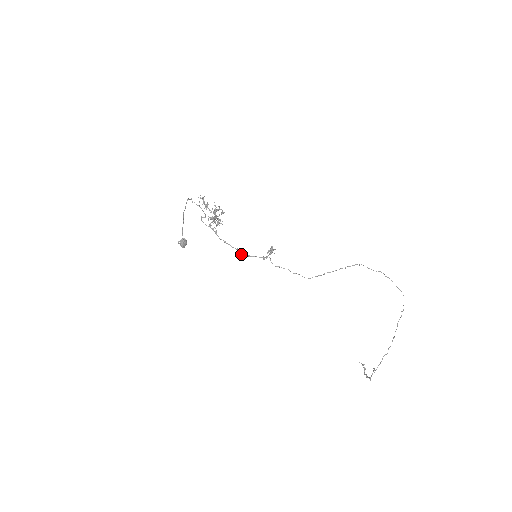
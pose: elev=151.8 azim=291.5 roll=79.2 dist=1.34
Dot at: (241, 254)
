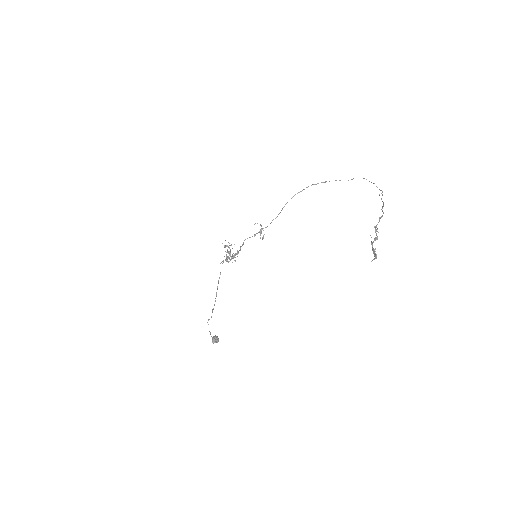
Dot at: (240, 247)
